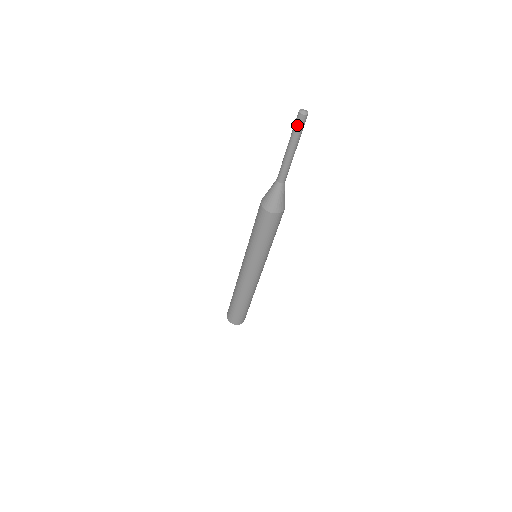
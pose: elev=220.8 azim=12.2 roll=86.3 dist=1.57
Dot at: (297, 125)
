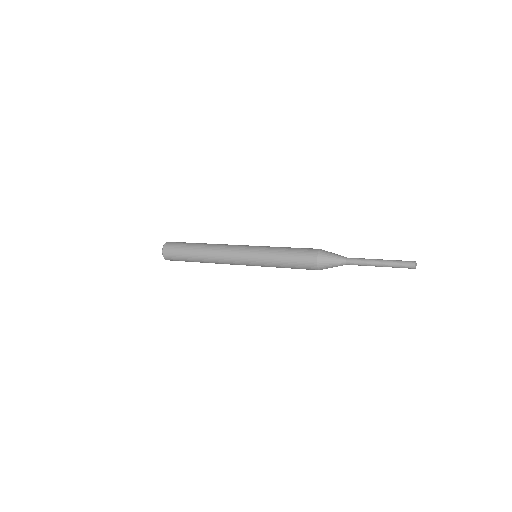
Dot at: occluded
